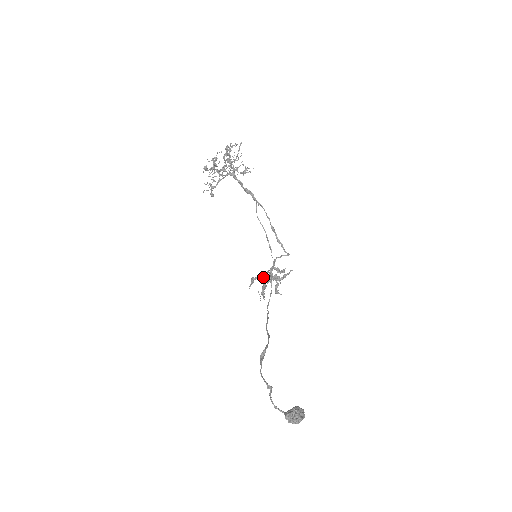
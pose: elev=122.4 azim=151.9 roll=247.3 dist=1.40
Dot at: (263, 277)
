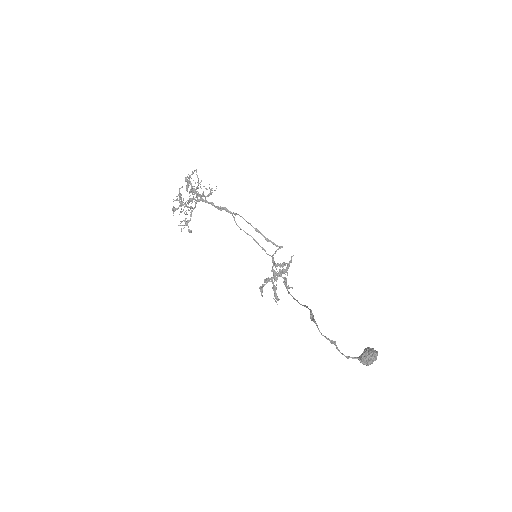
Dot at: (269, 279)
